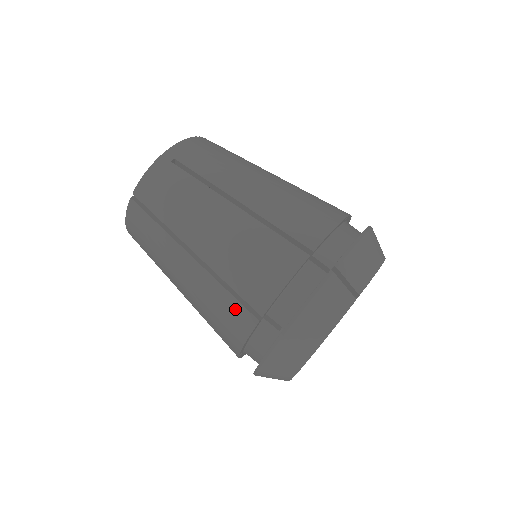
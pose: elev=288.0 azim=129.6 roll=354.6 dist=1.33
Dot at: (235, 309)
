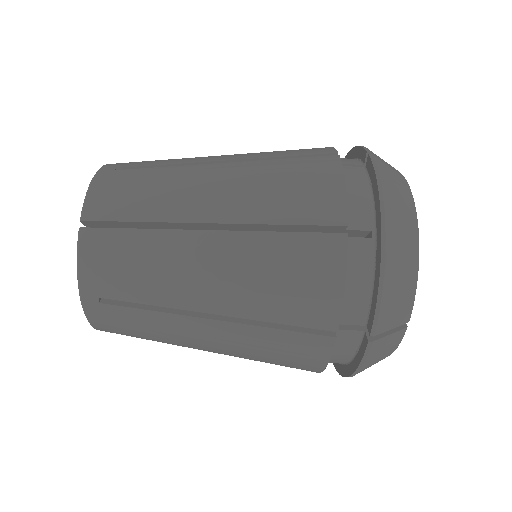
Dot at: occluded
